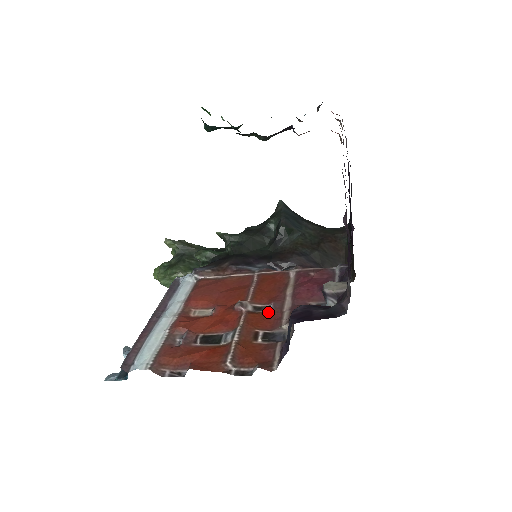
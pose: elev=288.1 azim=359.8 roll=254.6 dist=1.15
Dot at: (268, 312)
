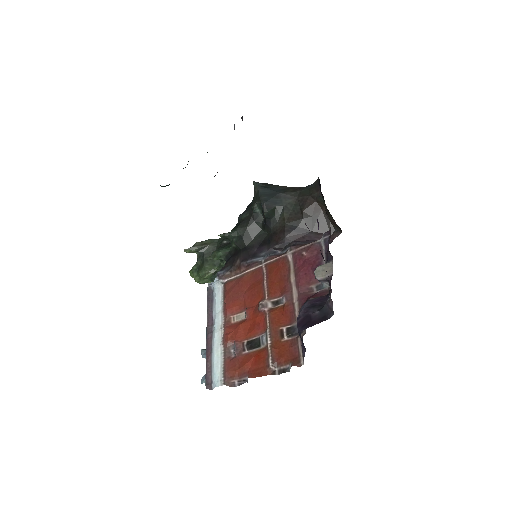
Dot at: (284, 306)
